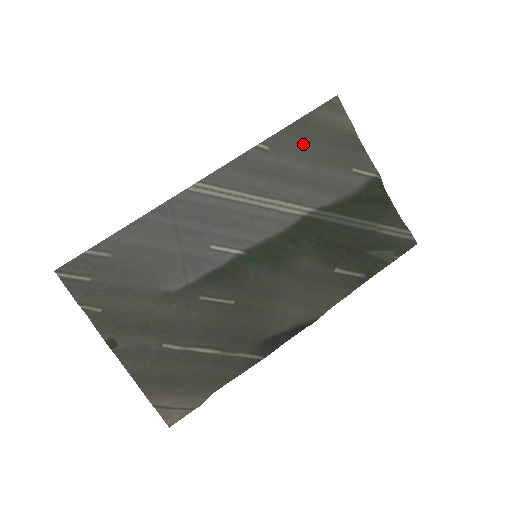
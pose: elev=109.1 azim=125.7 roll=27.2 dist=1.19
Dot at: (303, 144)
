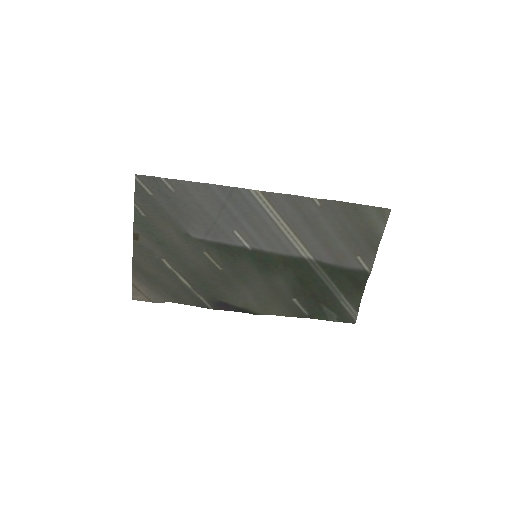
Dot at: (343, 219)
